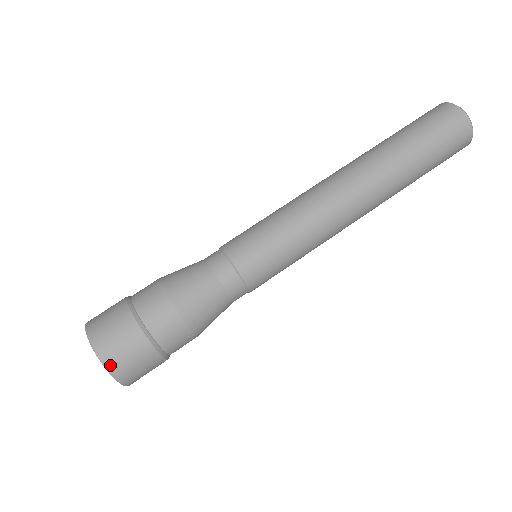
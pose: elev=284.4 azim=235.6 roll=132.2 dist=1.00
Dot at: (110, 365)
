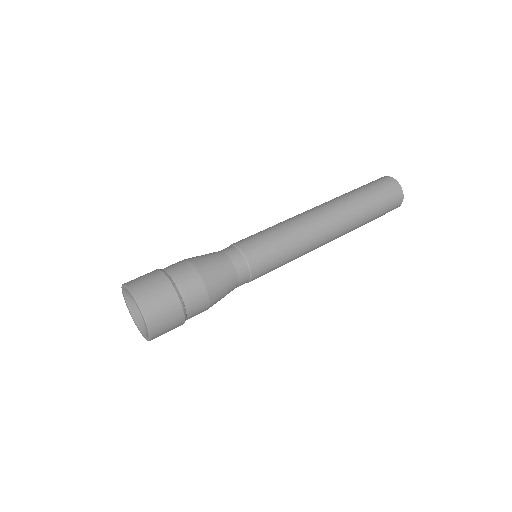
Dot at: (145, 310)
